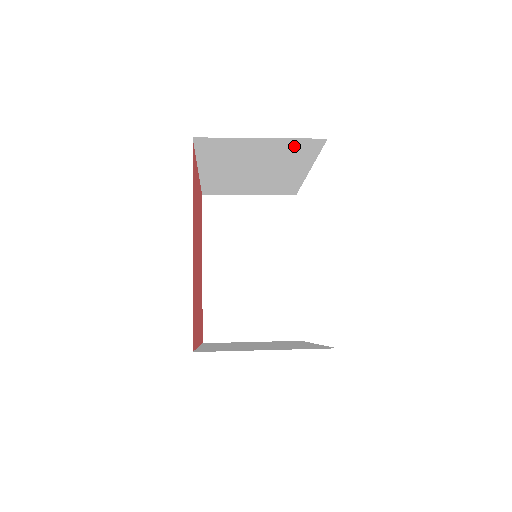
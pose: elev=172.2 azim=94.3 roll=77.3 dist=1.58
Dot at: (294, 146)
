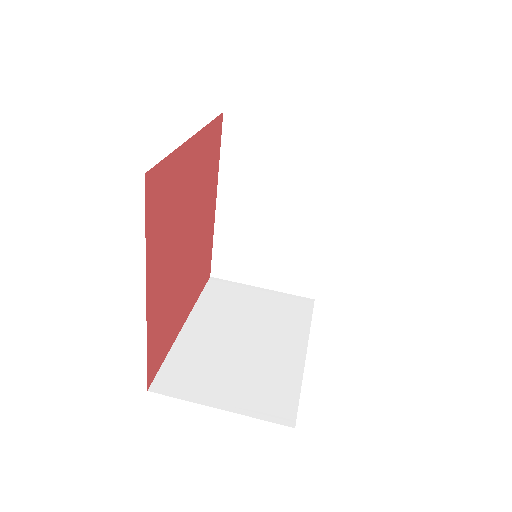
Dot at: occluded
